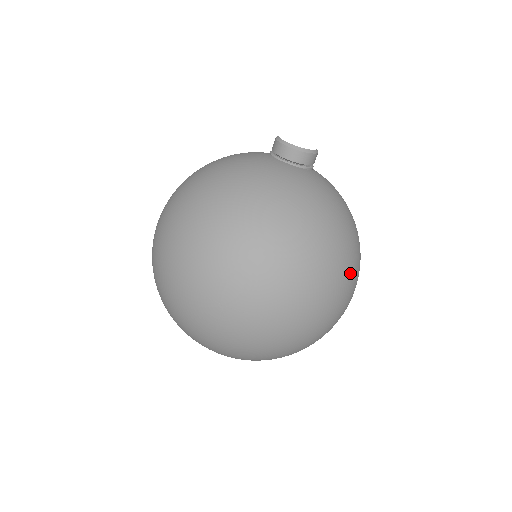
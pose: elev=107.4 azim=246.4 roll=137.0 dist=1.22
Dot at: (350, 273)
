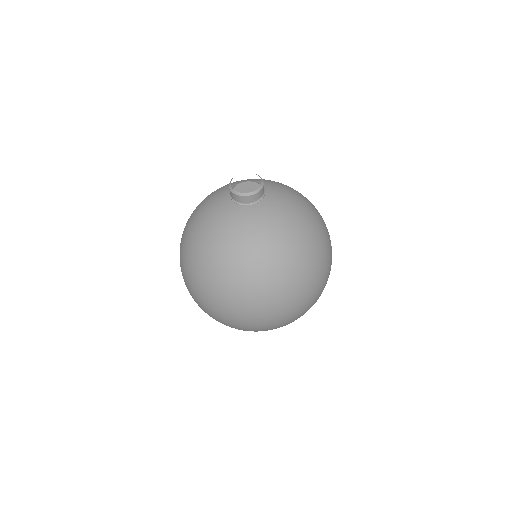
Dot at: (327, 245)
